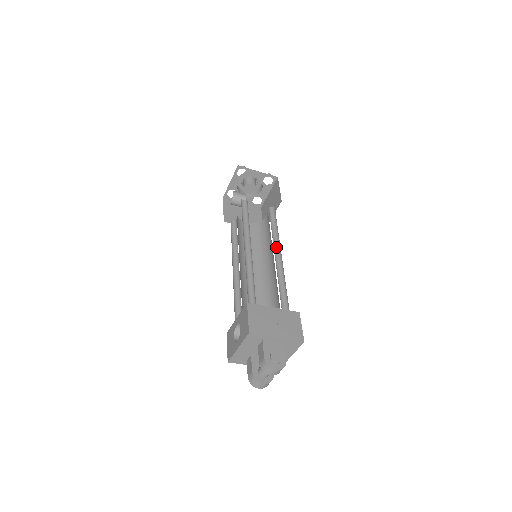
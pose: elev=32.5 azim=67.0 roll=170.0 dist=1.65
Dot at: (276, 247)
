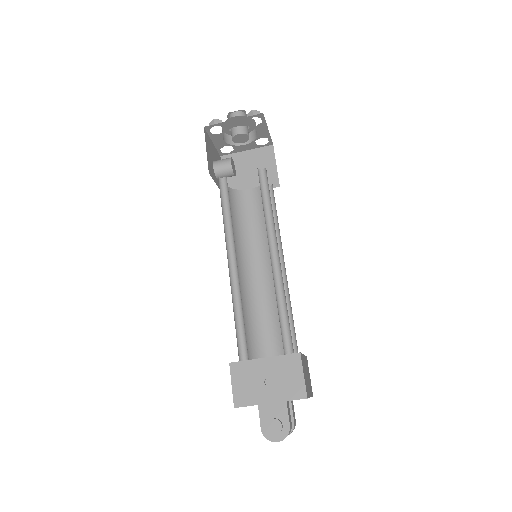
Dot at: (274, 240)
